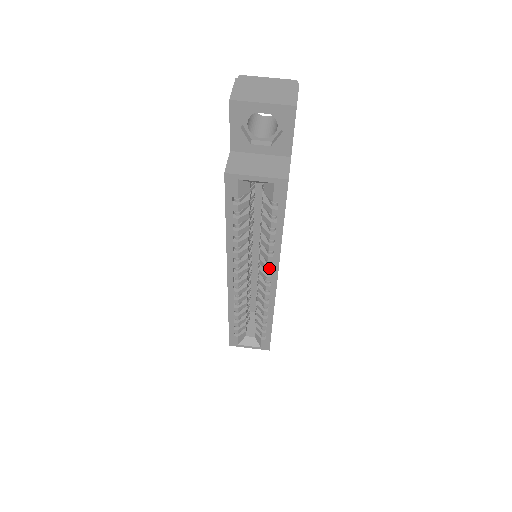
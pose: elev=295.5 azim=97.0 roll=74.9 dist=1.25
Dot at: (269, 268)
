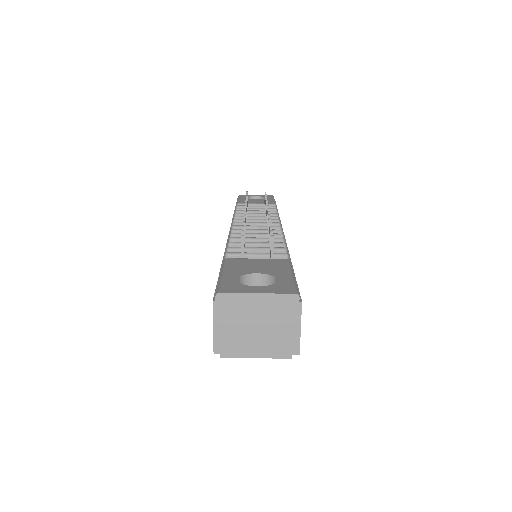
Dot at: occluded
